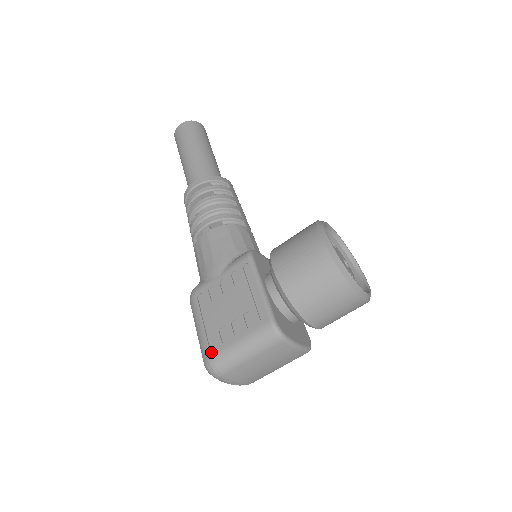
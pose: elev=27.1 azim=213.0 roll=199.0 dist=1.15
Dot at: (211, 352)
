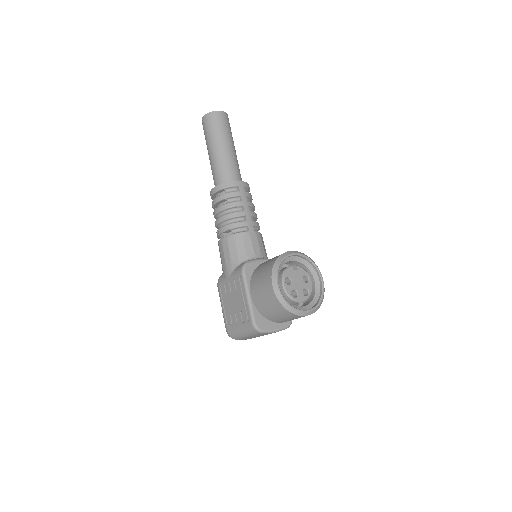
Dot at: (227, 328)
